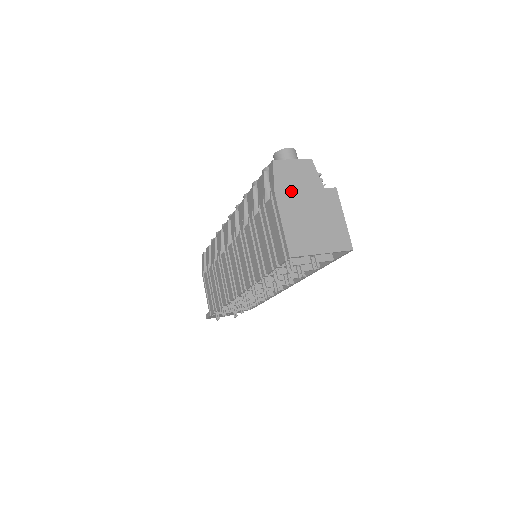
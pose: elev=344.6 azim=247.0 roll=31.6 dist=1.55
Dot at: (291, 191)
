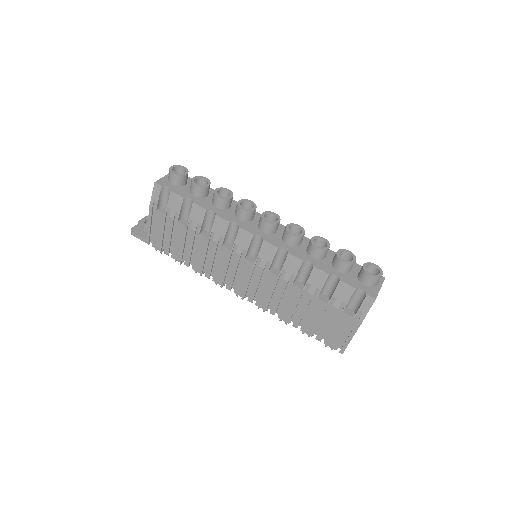
Dot at: occluded
